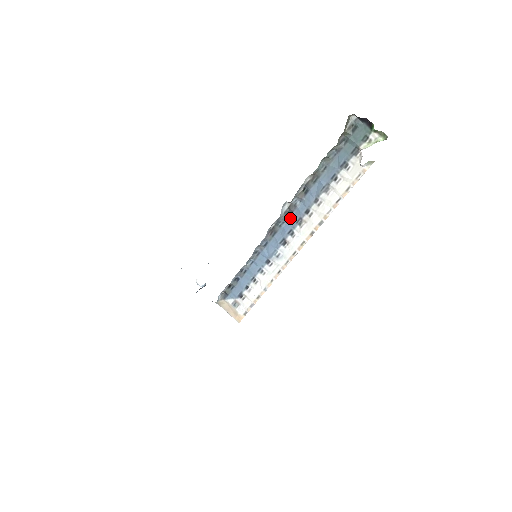
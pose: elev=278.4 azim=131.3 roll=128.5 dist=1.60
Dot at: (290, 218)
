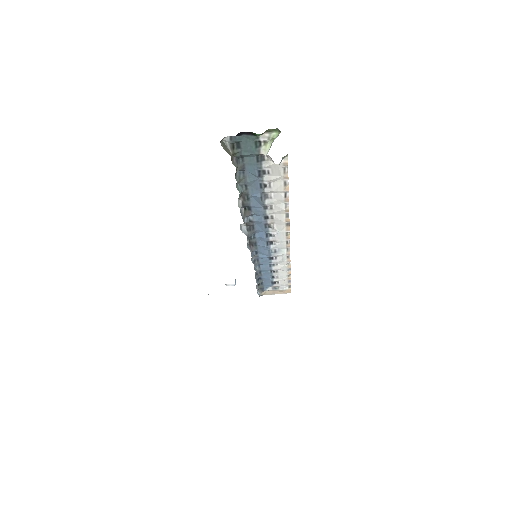
Dot at: (256, 229)
